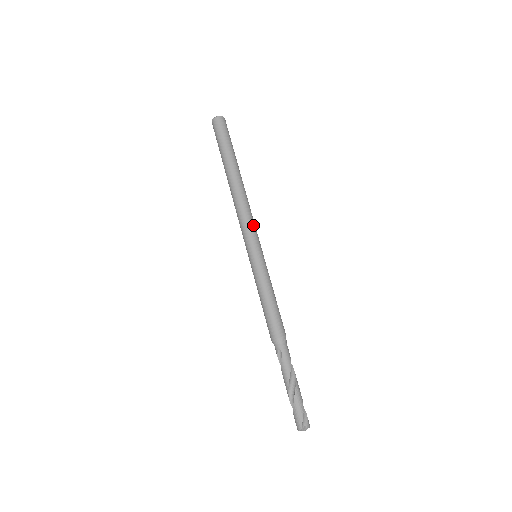
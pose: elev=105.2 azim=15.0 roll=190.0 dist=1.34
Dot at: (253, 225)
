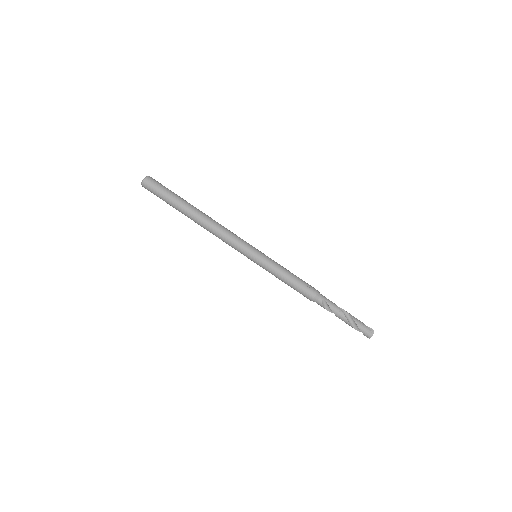
Dot at: (238, 237)
